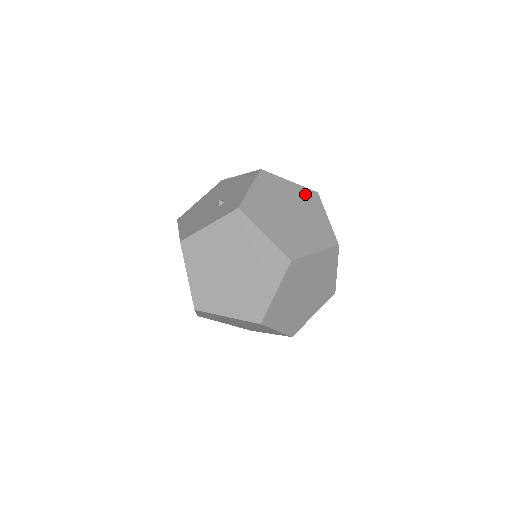
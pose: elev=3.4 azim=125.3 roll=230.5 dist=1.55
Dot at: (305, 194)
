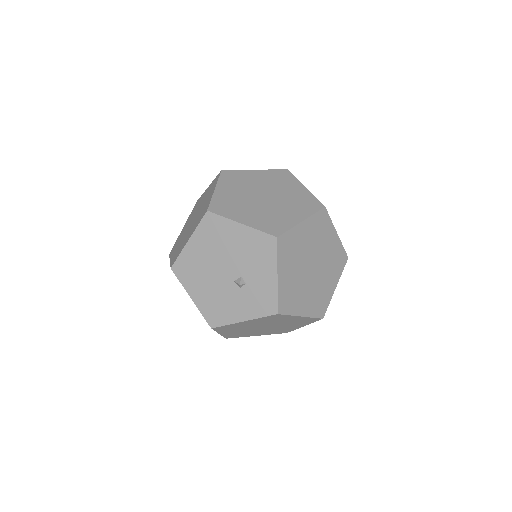
Dot at: (317, 224)
